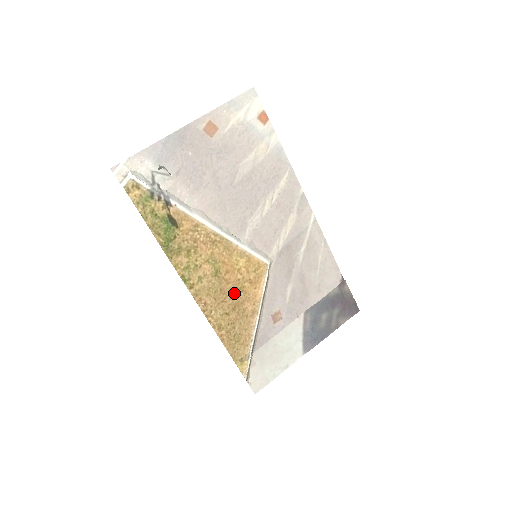
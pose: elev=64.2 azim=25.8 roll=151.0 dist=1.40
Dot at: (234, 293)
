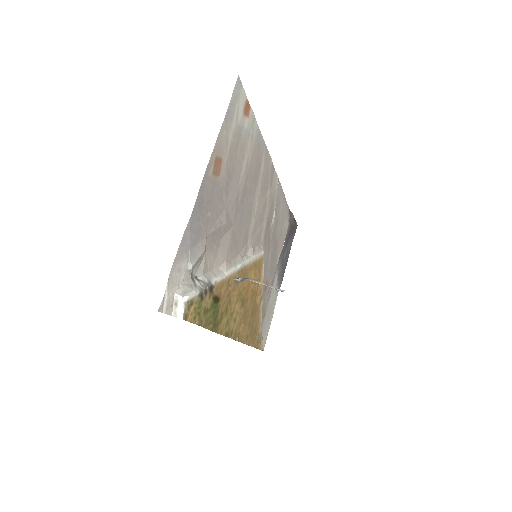
Dot at: (251, 303)
